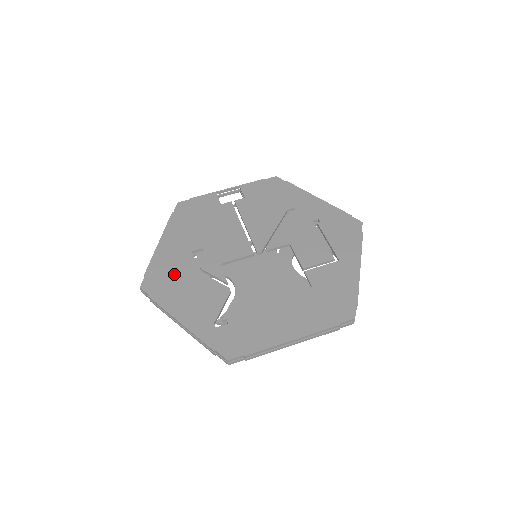
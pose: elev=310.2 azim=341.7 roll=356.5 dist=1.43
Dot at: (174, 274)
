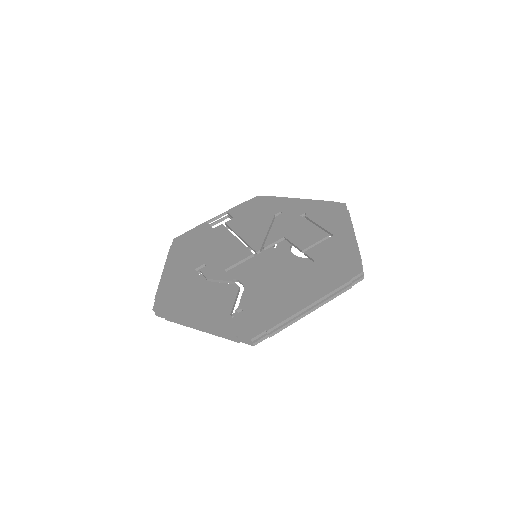
Dot at: (183, 290)
